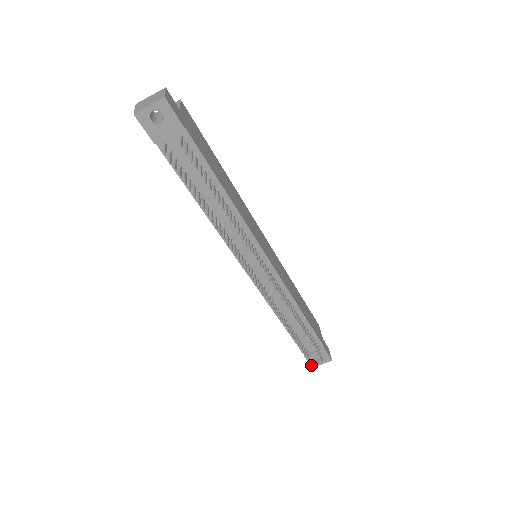
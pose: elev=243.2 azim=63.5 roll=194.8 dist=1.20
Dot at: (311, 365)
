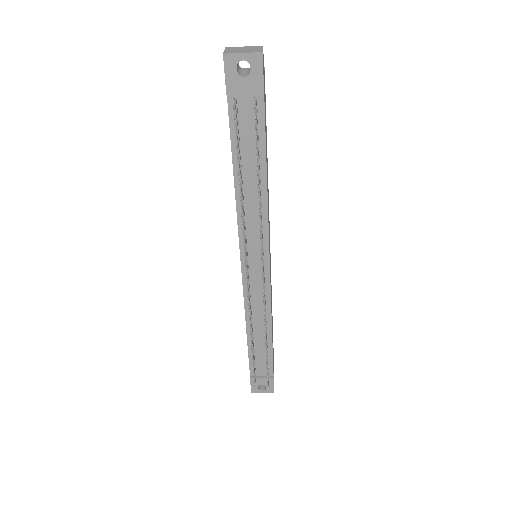
Dot at: (252, 389)
